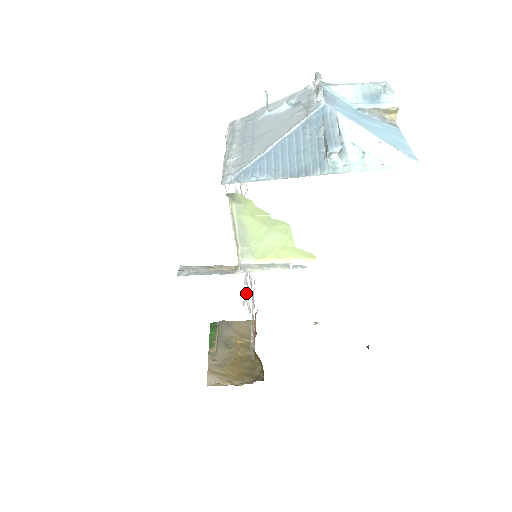
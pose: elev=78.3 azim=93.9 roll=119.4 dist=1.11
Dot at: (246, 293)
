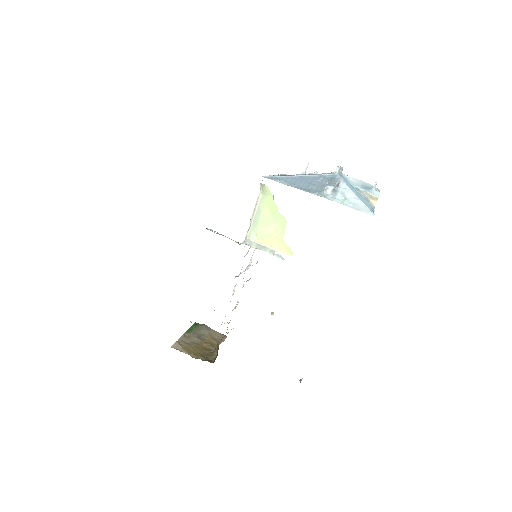
Dot at: (237, 276)
